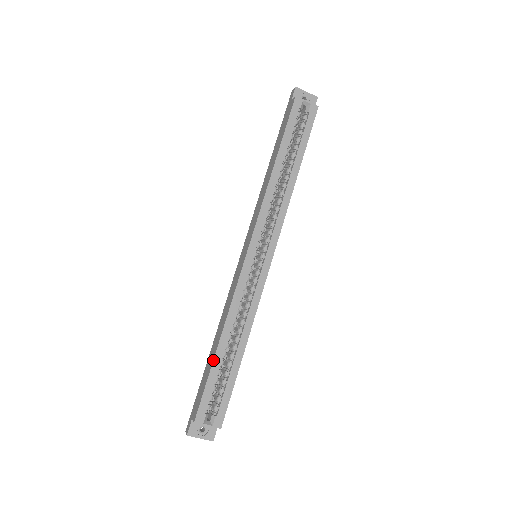
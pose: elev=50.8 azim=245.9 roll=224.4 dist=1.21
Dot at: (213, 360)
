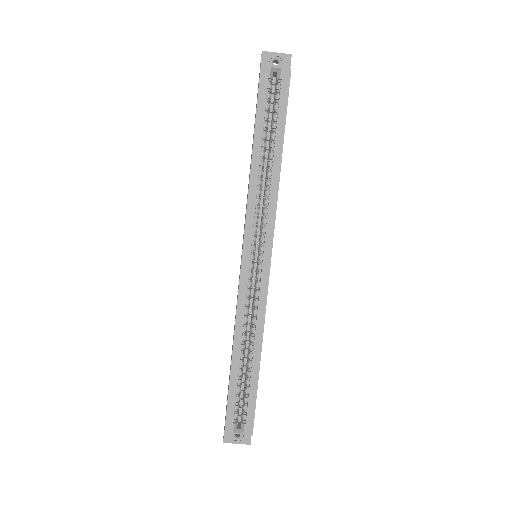
Dot at: (230, 372)
